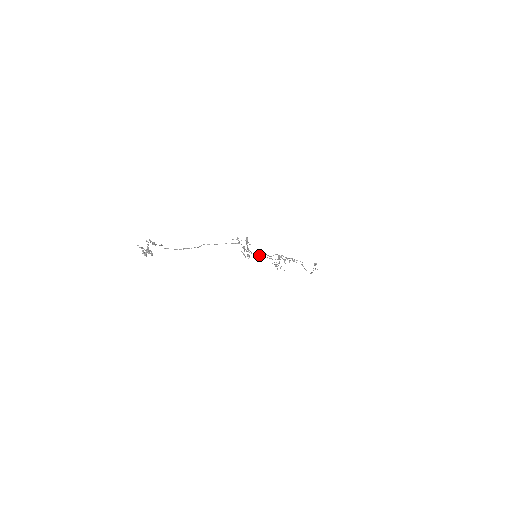
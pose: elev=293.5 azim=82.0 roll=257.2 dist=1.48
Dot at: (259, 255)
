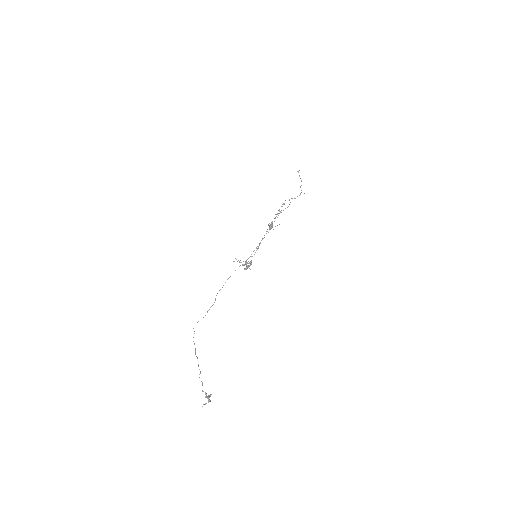
Dot at: (256, 247)
